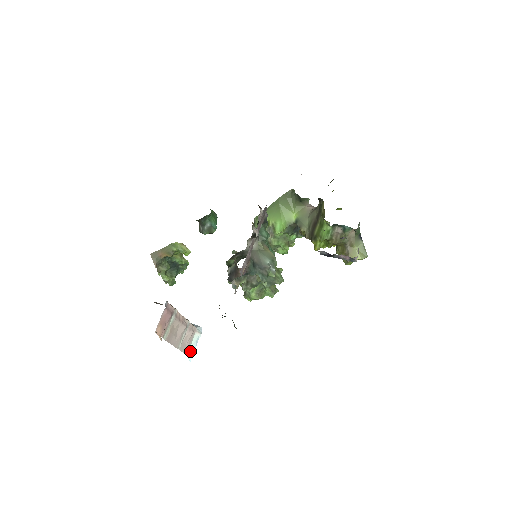
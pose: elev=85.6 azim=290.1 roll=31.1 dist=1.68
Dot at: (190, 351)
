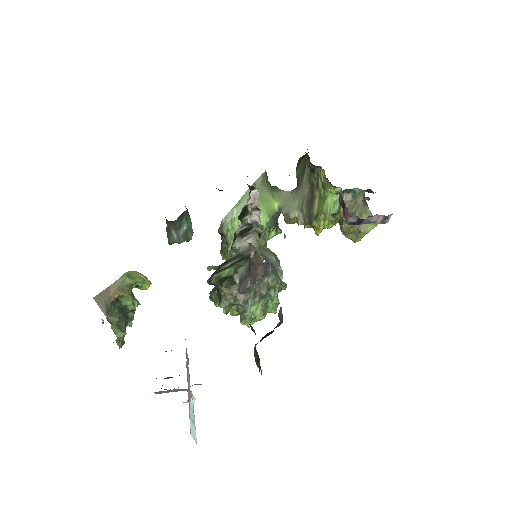
Dot at: (191, 427)
